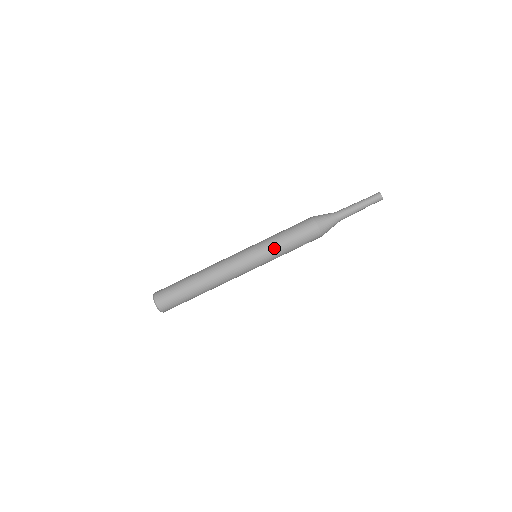
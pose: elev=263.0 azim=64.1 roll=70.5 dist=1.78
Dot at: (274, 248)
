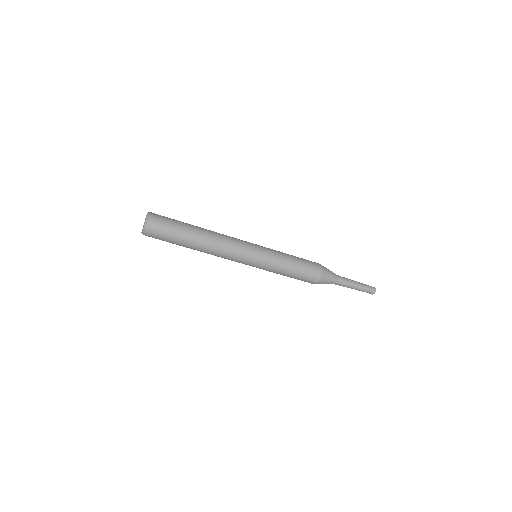
Dot at: (277, 264)
